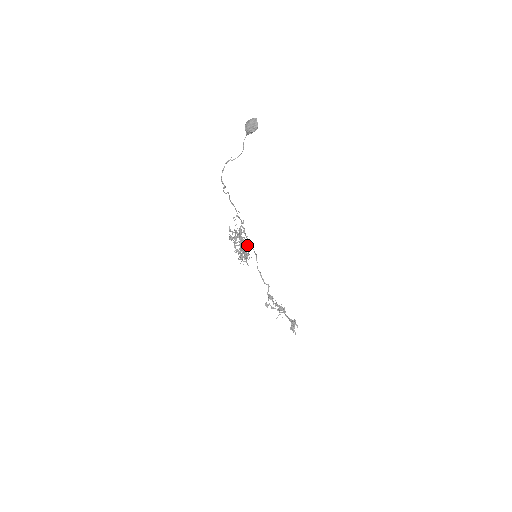
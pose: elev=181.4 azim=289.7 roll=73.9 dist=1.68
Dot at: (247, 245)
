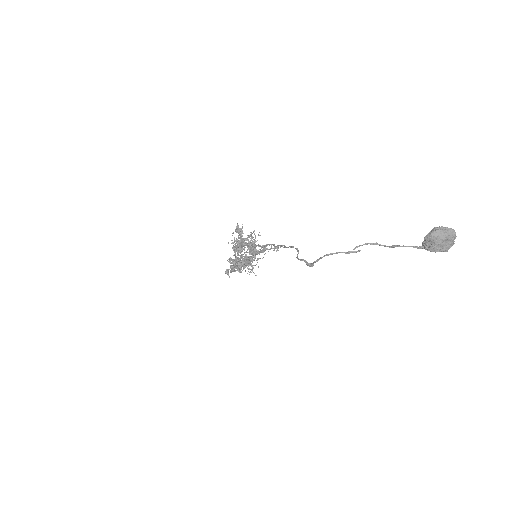
Dot at: occluded
